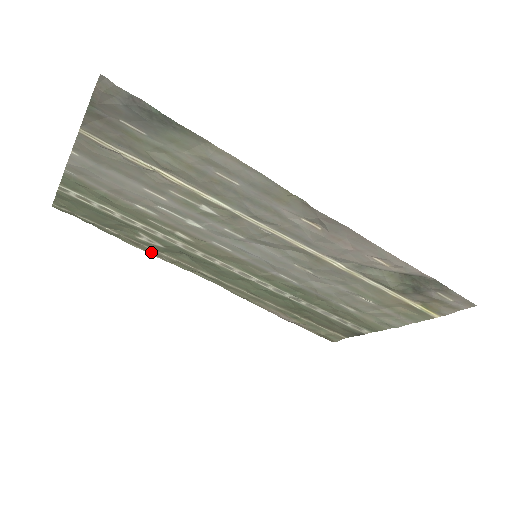
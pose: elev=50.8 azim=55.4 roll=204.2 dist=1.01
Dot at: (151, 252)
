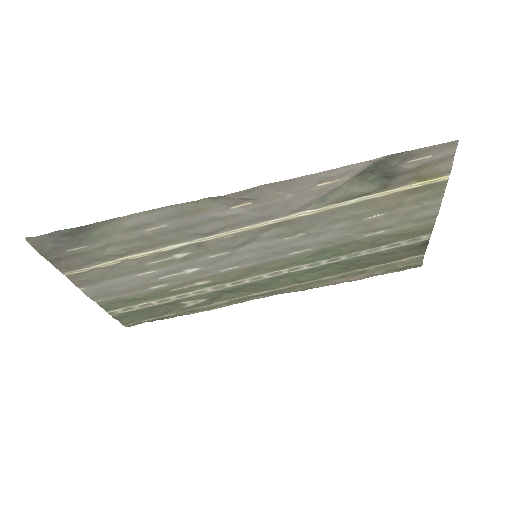
Dot at: (208, 309)
